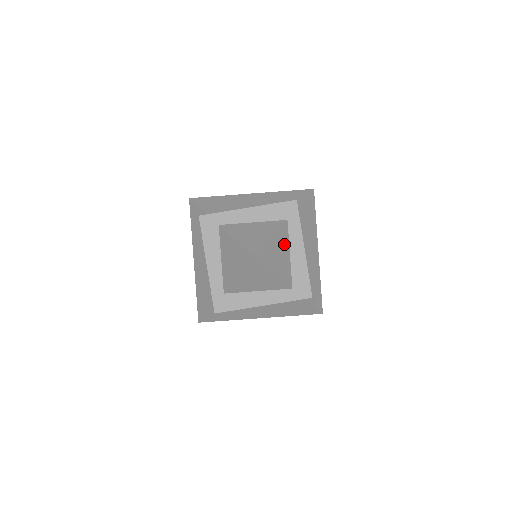
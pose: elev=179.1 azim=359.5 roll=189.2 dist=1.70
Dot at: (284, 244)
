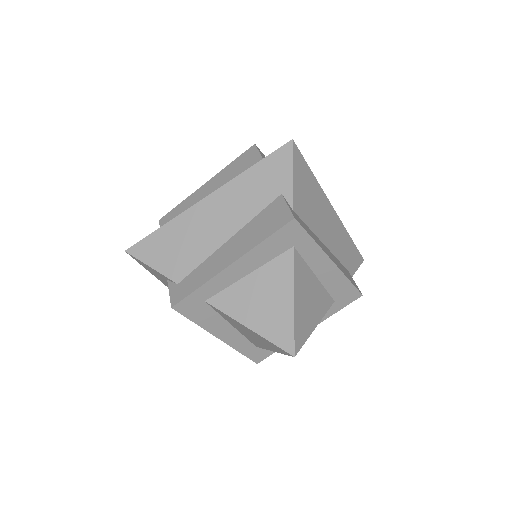
Dot at: (306, 279)
